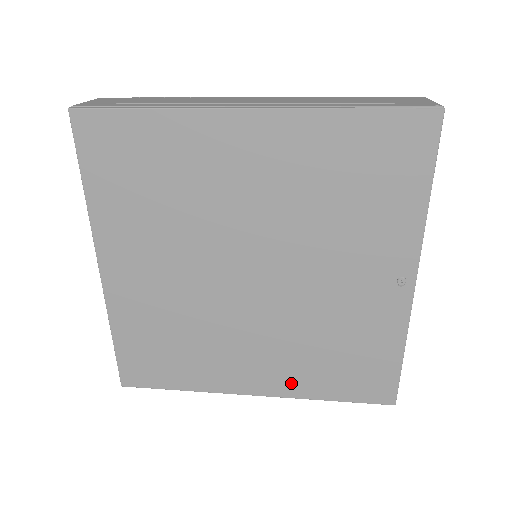
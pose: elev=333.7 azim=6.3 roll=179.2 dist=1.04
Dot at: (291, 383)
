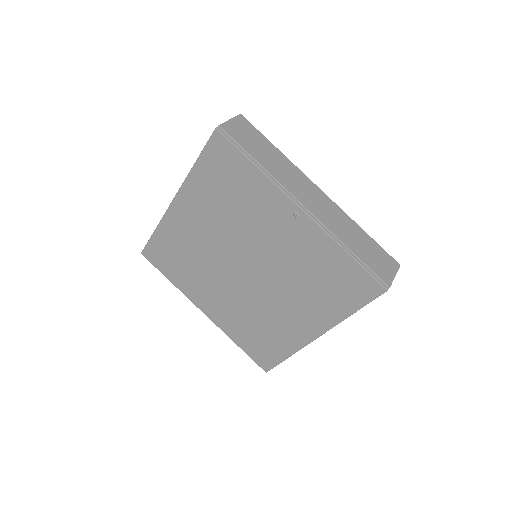
Dot at: (323, 317)
